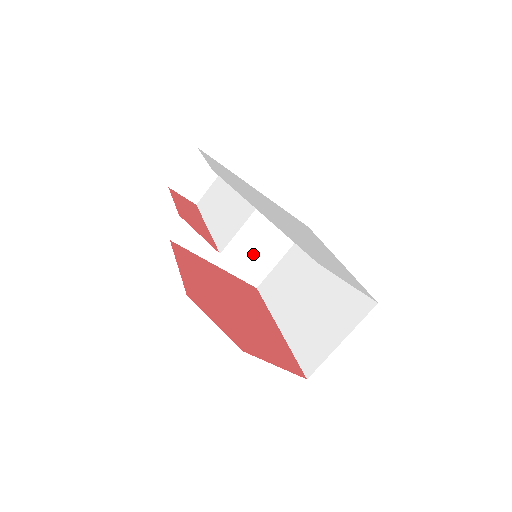
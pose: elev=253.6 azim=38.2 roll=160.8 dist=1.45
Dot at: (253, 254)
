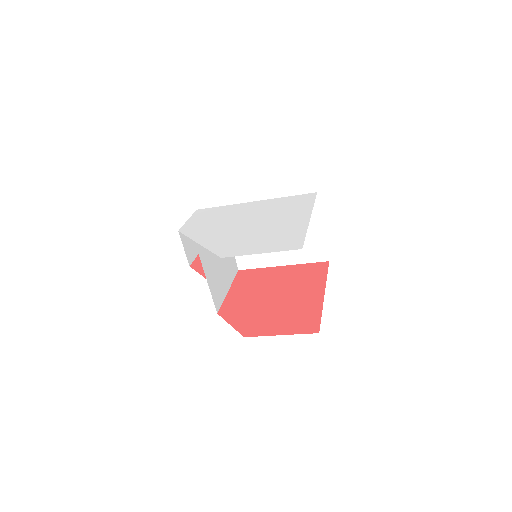
Dot at: occluded
